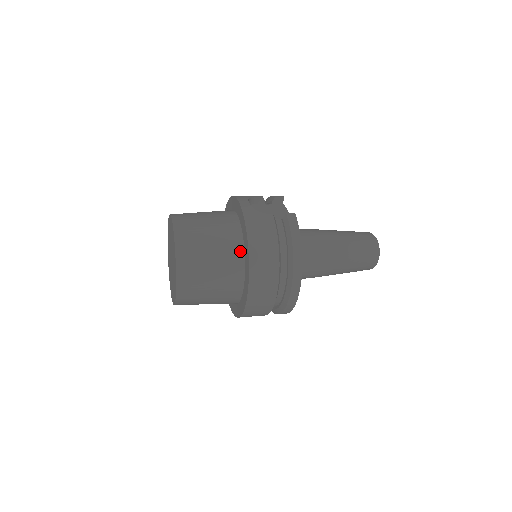
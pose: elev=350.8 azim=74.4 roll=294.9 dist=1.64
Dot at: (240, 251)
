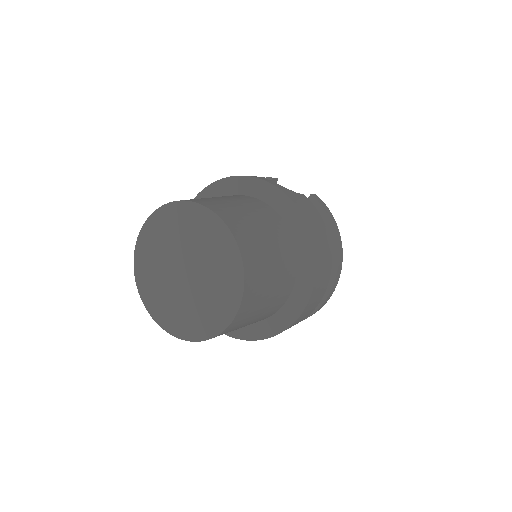
Dot at: (291, 242)
